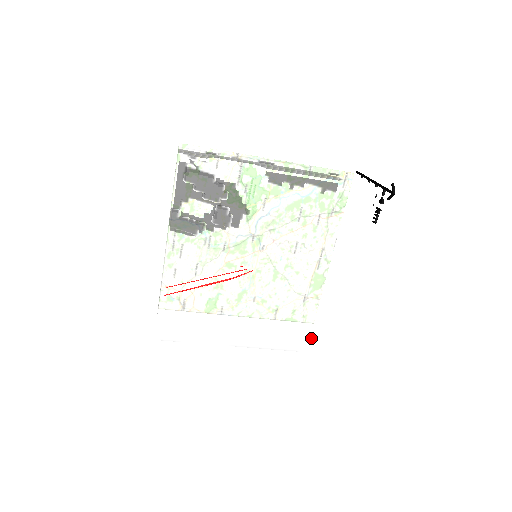
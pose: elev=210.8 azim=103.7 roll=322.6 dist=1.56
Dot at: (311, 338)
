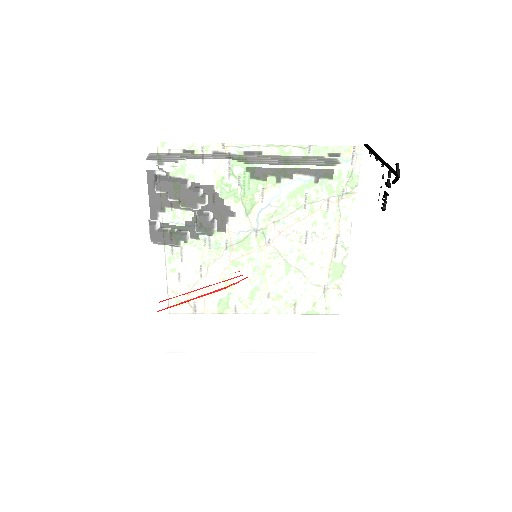
Dot at: (328, 338)
